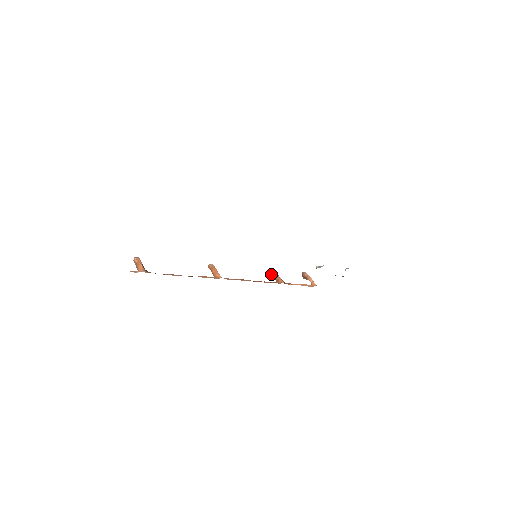
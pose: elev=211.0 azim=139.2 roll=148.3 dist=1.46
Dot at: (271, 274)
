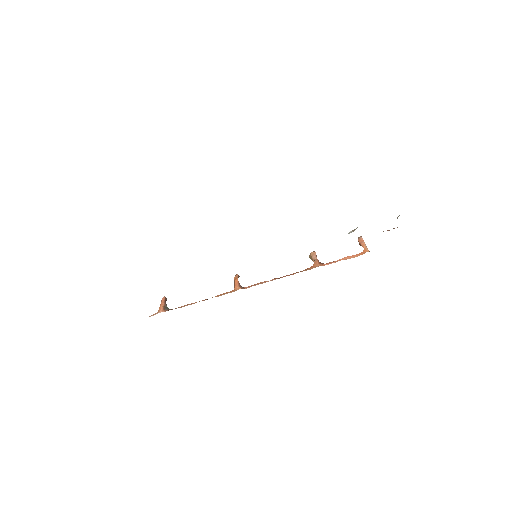
Dot at: occluded
